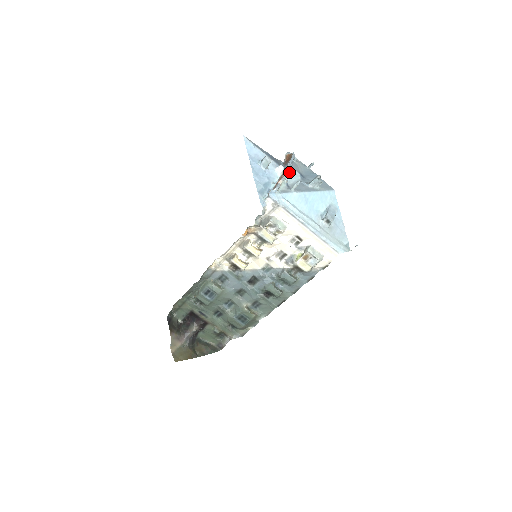
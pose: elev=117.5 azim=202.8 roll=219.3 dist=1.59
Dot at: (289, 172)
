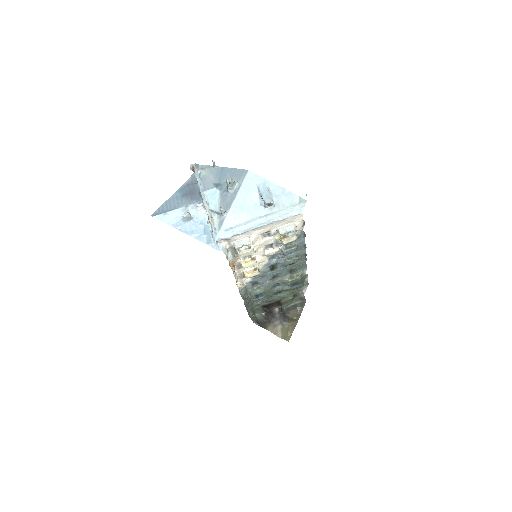
Dot at: (207, 199)
